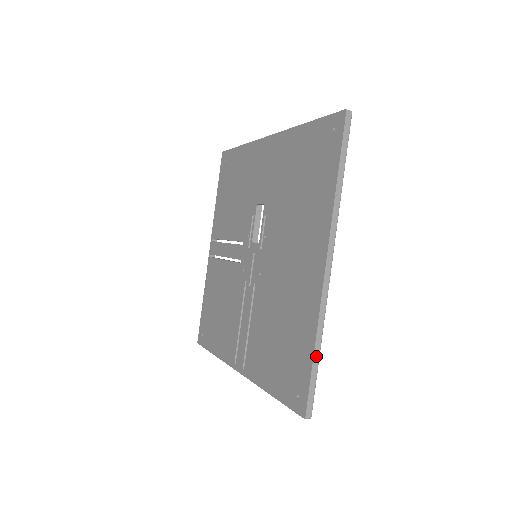
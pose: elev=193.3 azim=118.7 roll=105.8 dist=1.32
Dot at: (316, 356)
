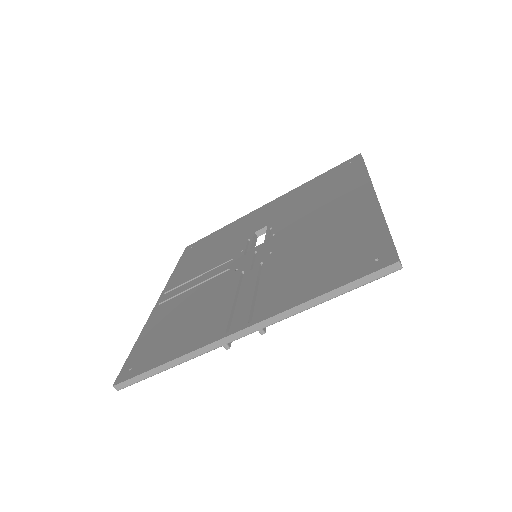
Dot at: (388, 230)
